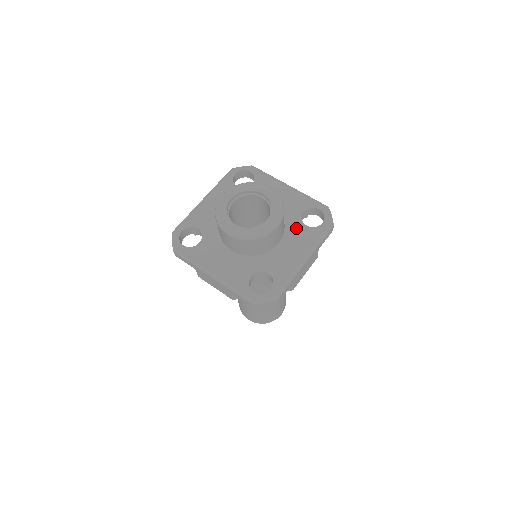
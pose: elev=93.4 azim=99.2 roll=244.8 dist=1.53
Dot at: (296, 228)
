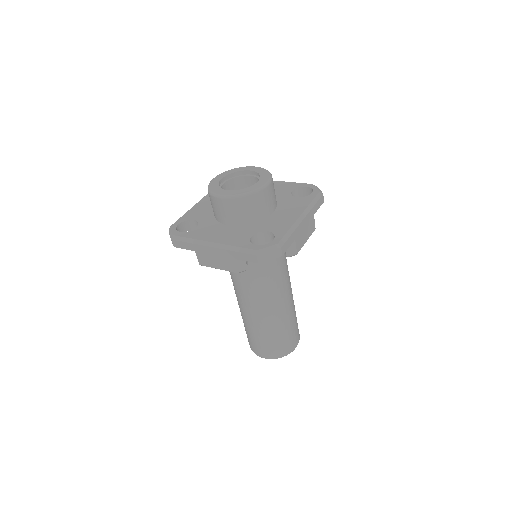
Dot at: (288, 200)
